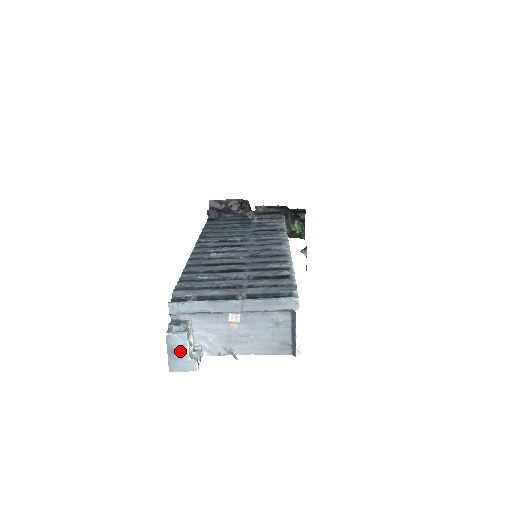
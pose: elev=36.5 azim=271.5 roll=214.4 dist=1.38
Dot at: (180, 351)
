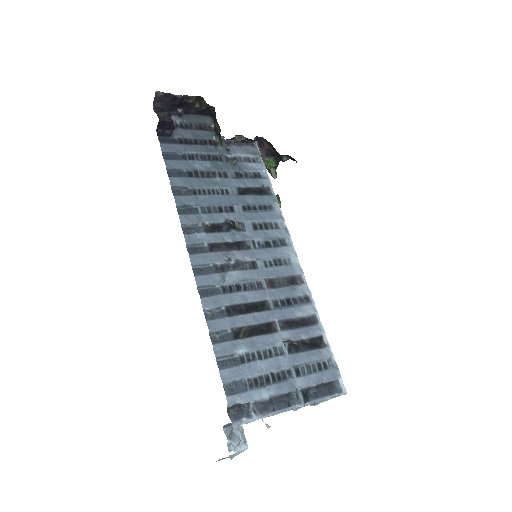
Dot at: occluded
